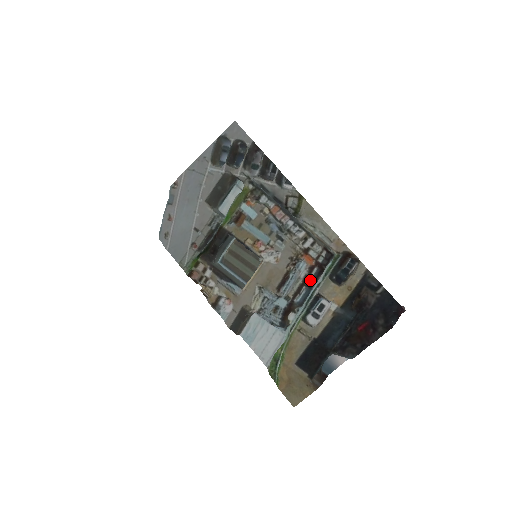
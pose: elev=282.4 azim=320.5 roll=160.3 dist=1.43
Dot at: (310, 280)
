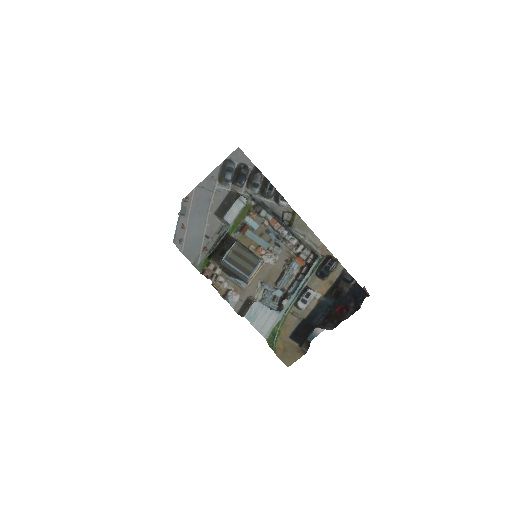
Dot at: (301, 276)
